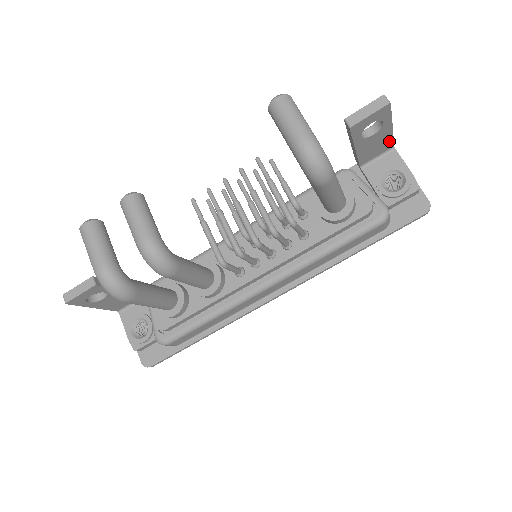
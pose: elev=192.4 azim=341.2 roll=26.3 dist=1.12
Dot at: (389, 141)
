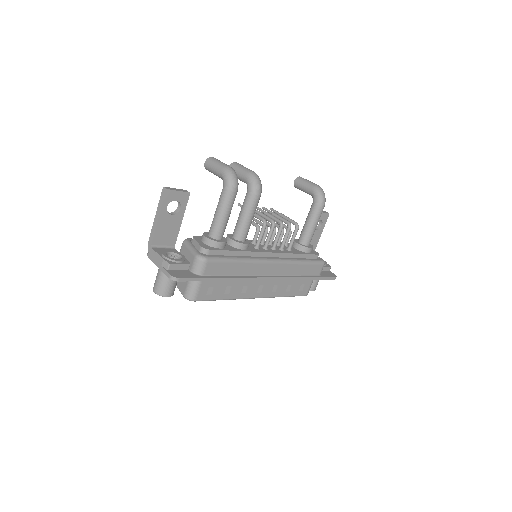
Dot at: (315, 246)
